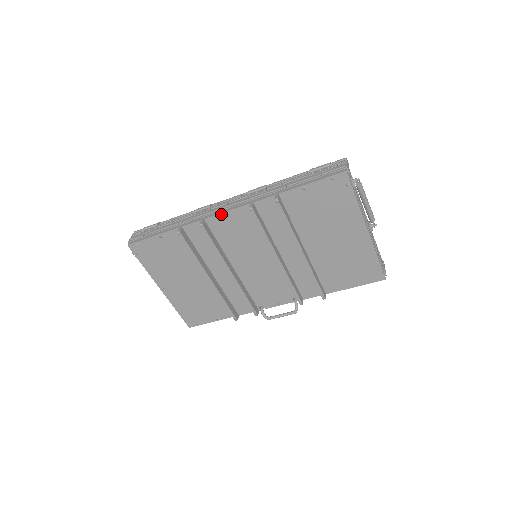
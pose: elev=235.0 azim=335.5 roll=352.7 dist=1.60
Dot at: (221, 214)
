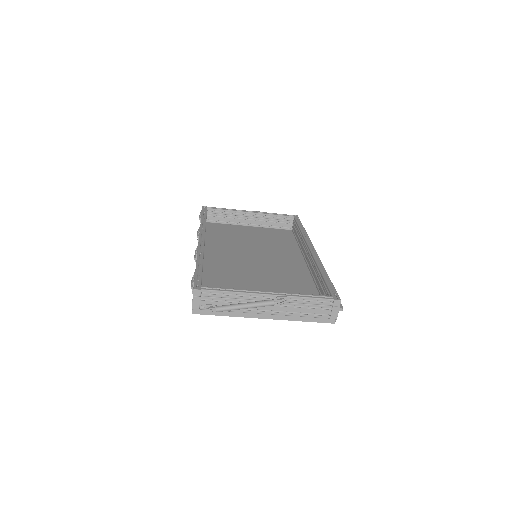
Dot at: occluded
